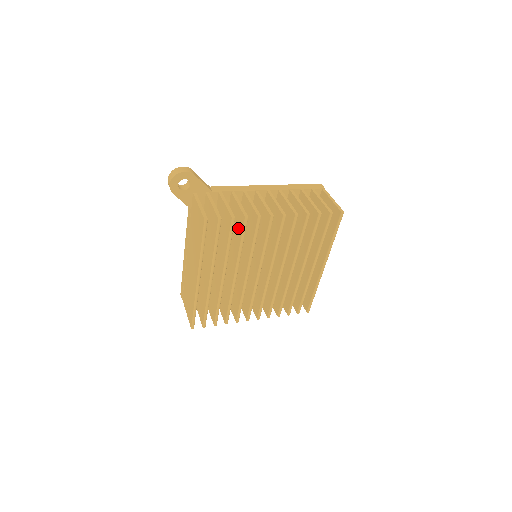
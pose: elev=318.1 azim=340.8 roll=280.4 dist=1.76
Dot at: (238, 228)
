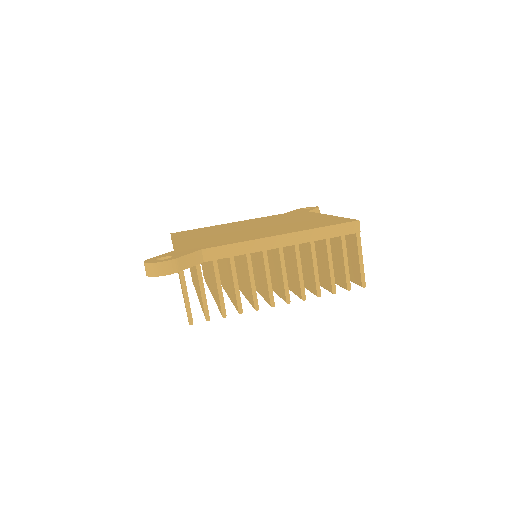
Dot at: (232, 294)
